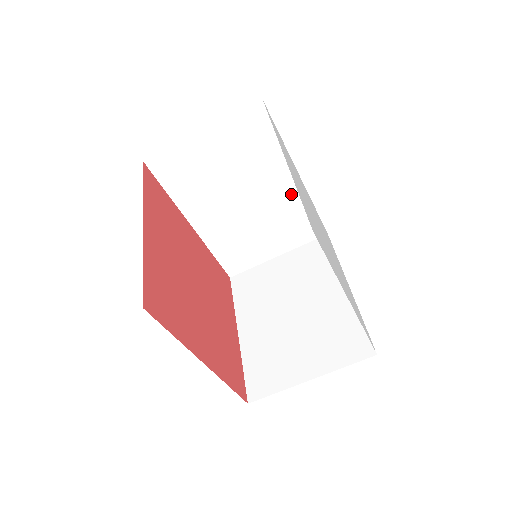
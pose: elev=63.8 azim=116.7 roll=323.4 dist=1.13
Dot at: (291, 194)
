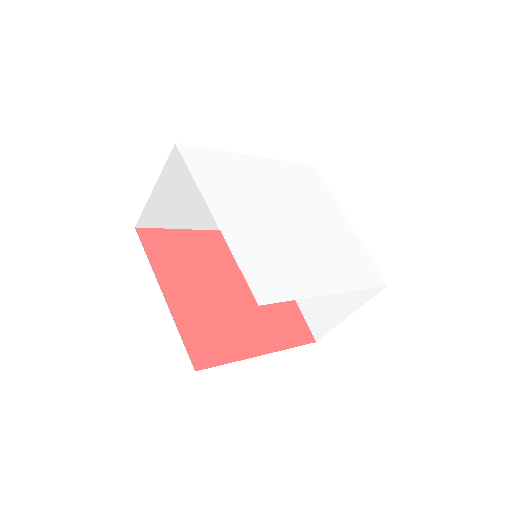
Dot at: occluded
